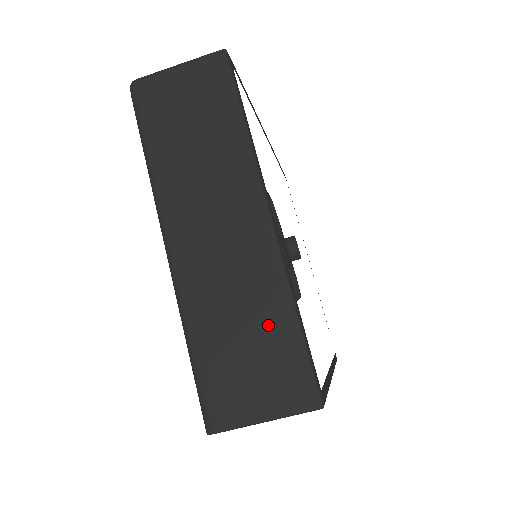
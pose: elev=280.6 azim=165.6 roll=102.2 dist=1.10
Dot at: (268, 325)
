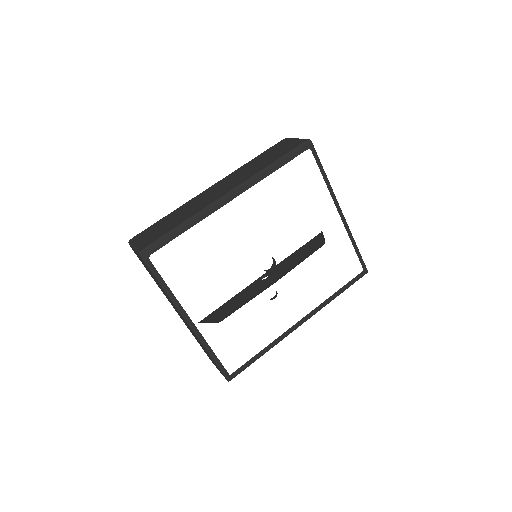
Dot at: occluded
